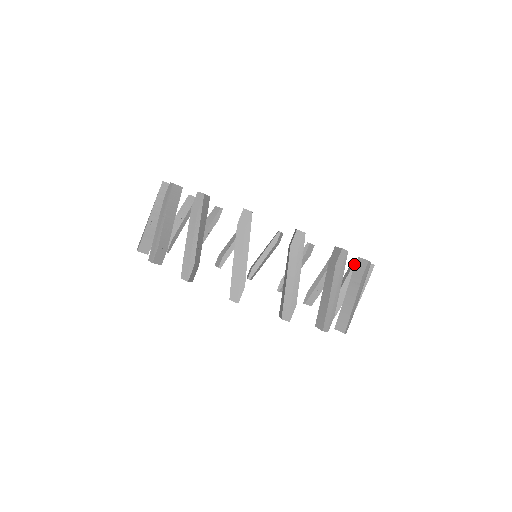
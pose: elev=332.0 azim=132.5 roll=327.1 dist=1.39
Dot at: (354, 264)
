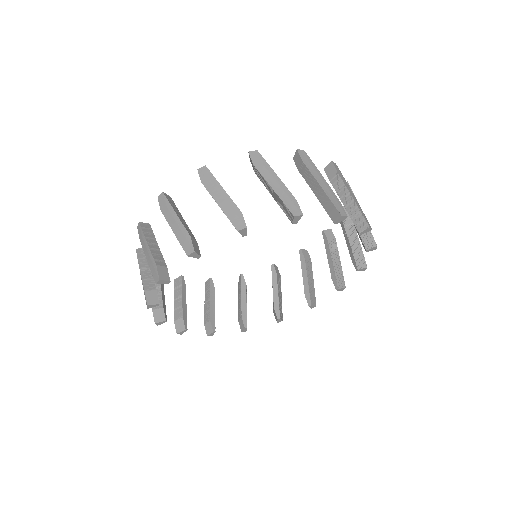
Dot at: (303, 253)
